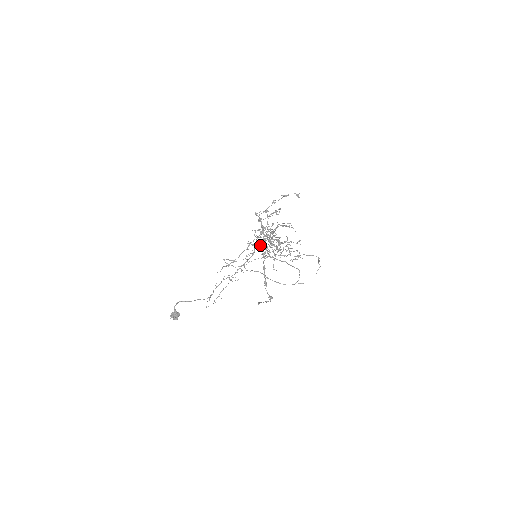
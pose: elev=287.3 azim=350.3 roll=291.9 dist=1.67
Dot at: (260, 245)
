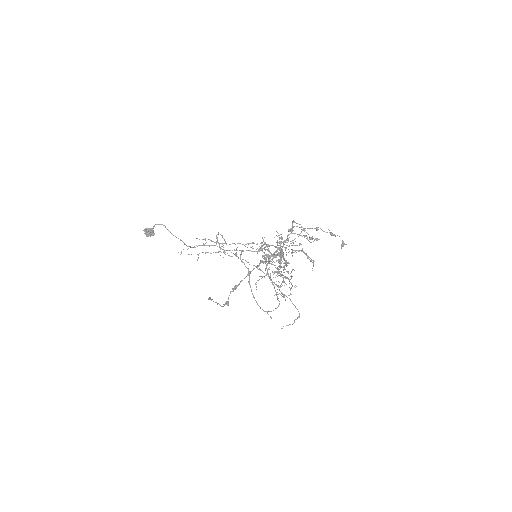
Dot at: (269, 251)
